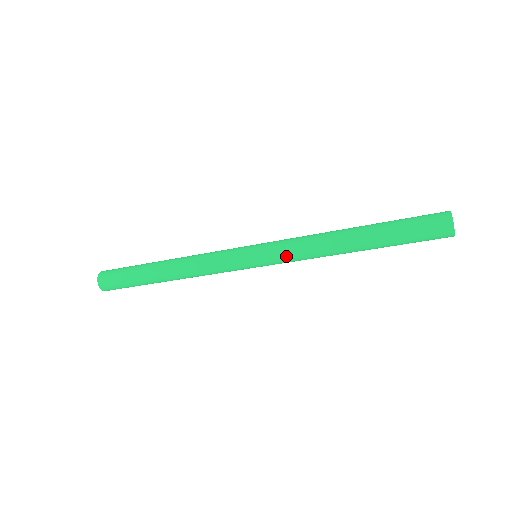
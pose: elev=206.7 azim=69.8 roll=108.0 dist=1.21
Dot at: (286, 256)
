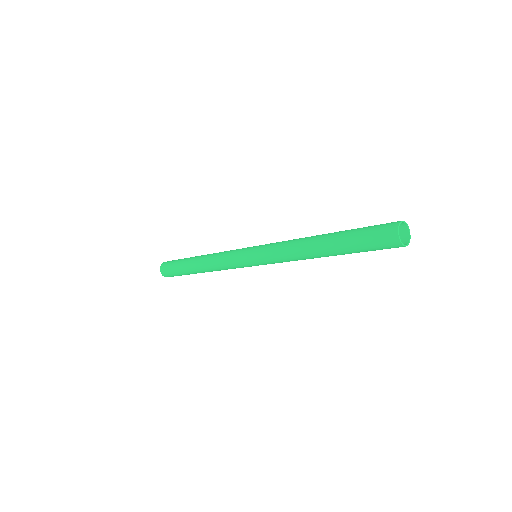
Dot at: (271, 256)
